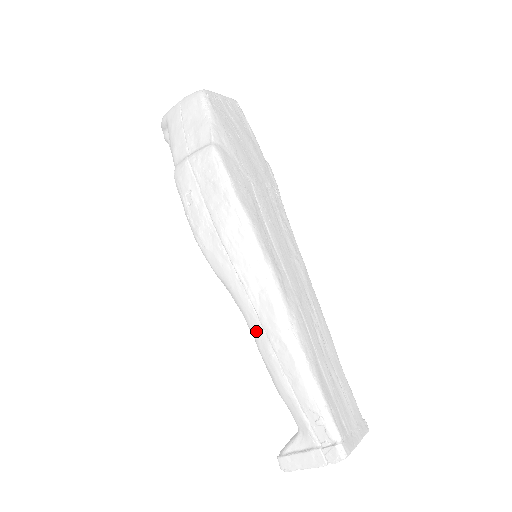
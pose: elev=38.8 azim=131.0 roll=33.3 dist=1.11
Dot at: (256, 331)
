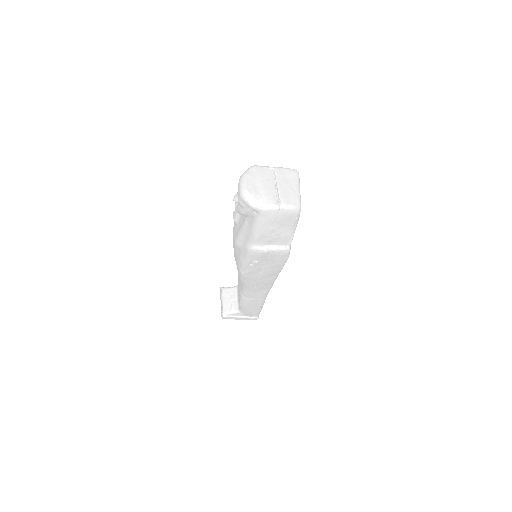
Dot at: (248, 296)
